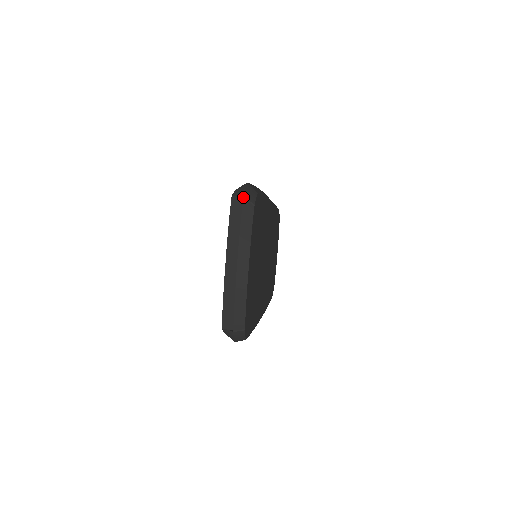
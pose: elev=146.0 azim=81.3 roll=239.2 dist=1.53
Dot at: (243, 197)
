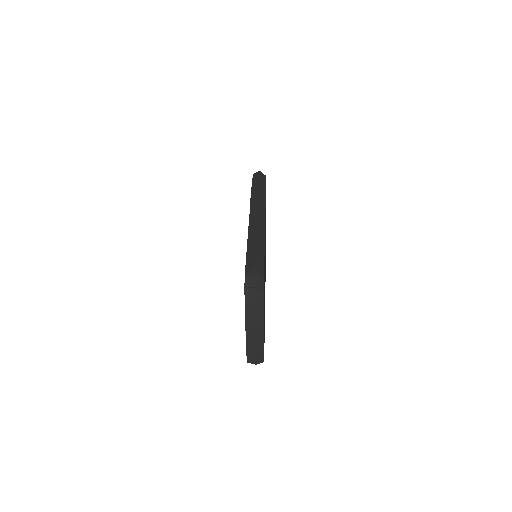
Dot at: (254, 289)
